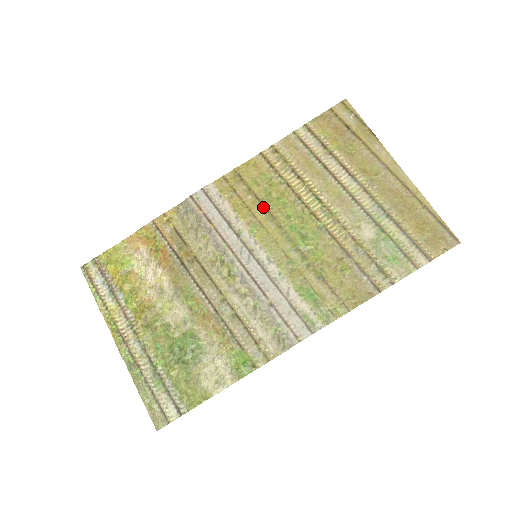
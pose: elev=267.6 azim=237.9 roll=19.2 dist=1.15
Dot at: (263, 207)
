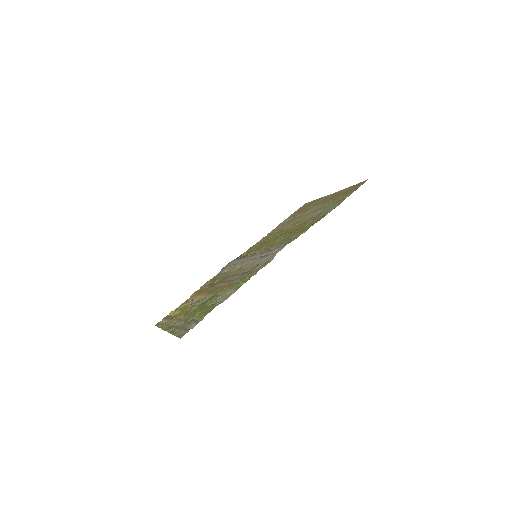
Dot at: (261, 245)
